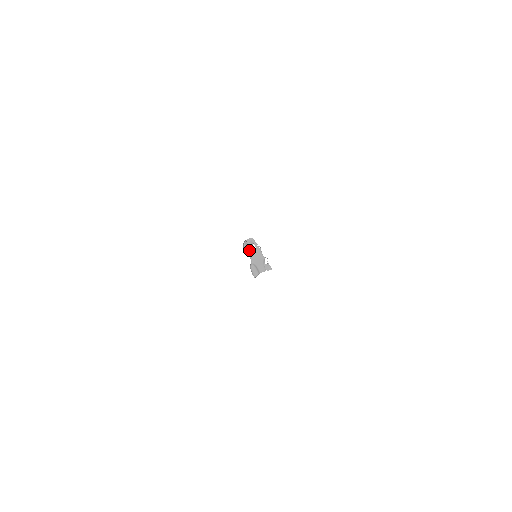
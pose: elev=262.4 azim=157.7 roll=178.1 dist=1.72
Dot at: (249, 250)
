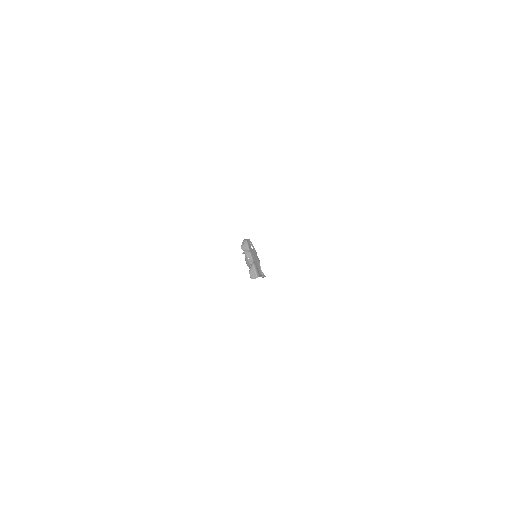
Dot at: (250, 248)
